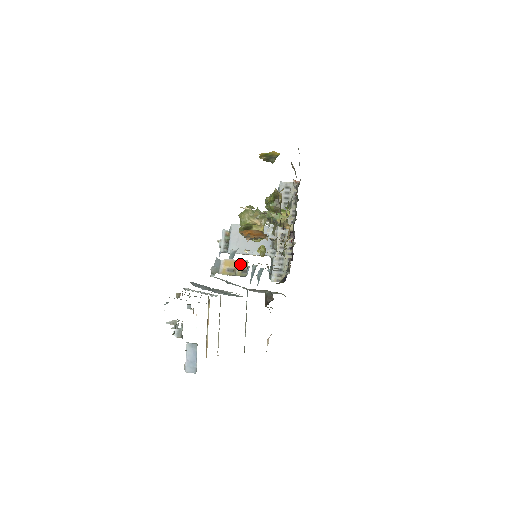
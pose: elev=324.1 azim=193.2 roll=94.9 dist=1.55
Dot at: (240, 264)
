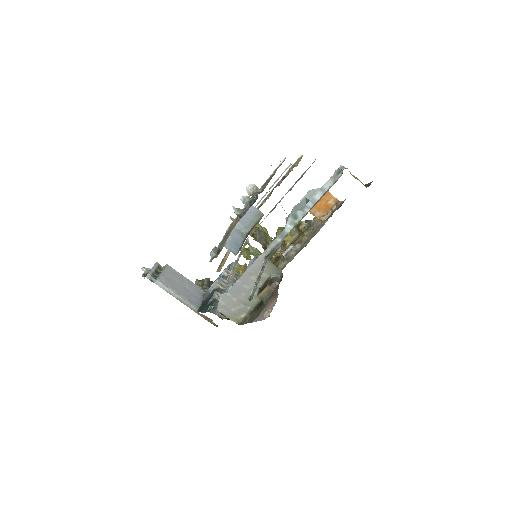
Dot at: (360, 181)
